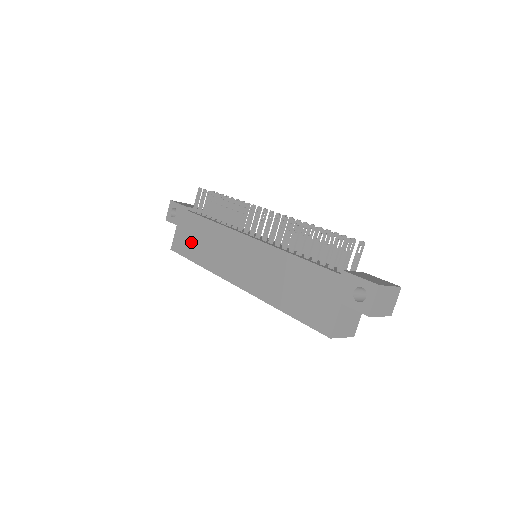
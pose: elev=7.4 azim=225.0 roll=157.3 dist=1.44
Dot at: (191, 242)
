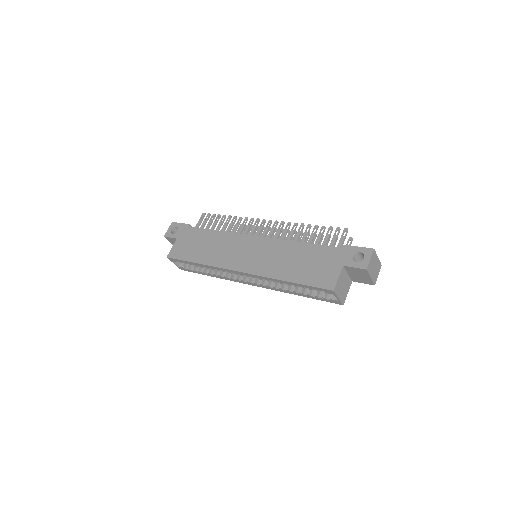
Dot at: (192, 248)
